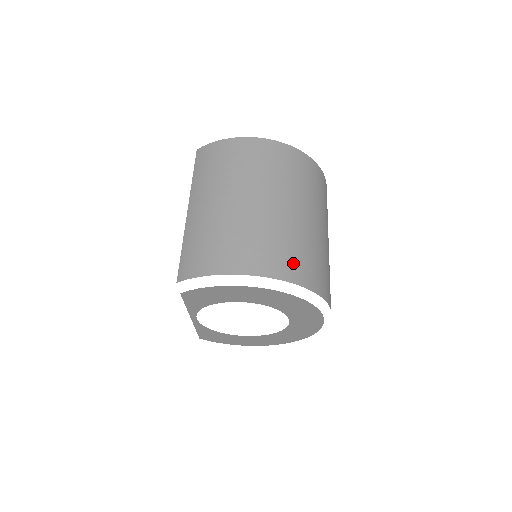
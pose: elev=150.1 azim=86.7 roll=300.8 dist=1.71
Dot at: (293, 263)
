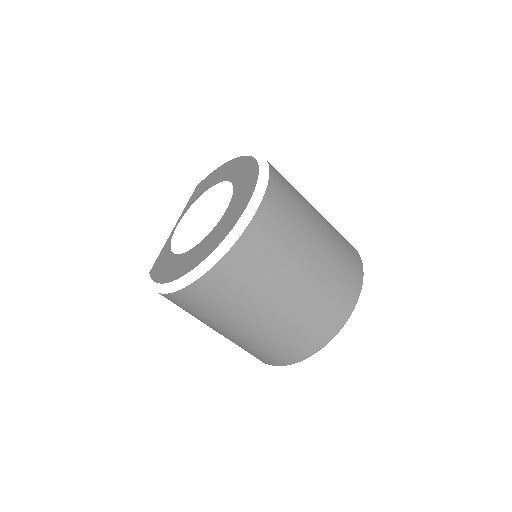
Dot at: occluded
